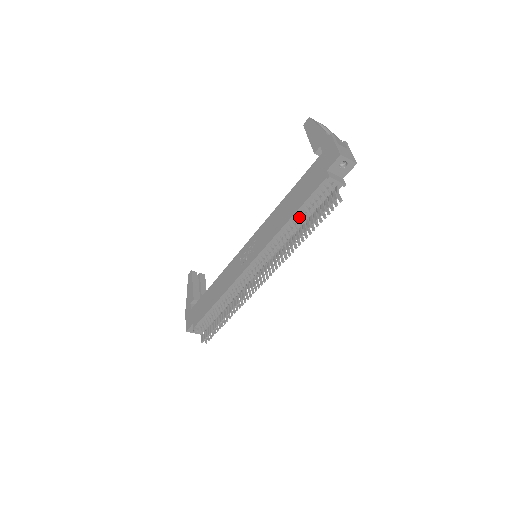
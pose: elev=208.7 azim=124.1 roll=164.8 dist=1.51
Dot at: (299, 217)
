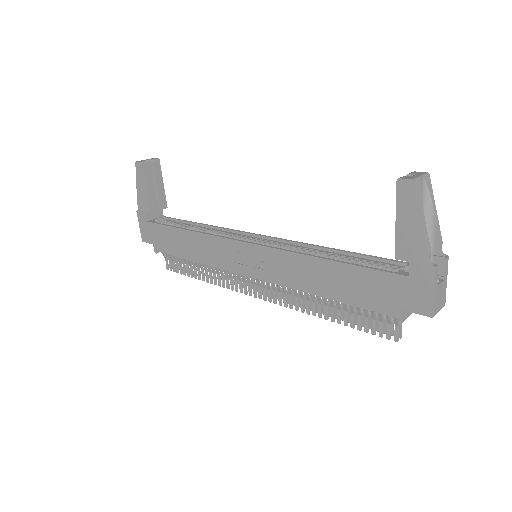
Dot at: (336, 301)
